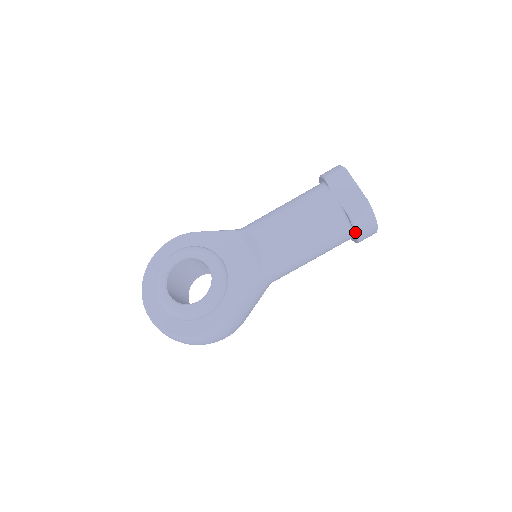
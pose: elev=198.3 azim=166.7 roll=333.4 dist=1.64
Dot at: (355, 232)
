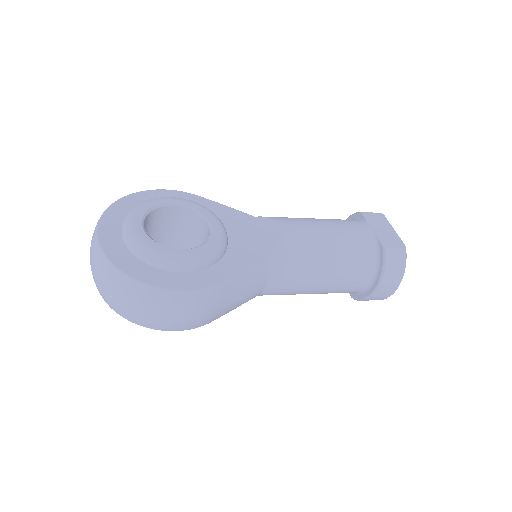
Dot at: (381, 273)
